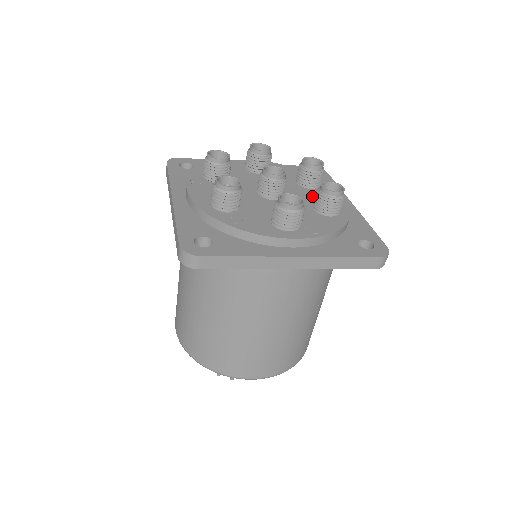
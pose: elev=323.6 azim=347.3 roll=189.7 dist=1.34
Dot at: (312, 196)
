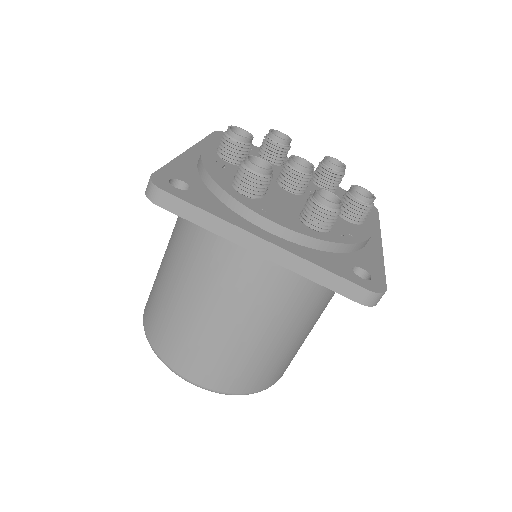
Dot at: occluded
